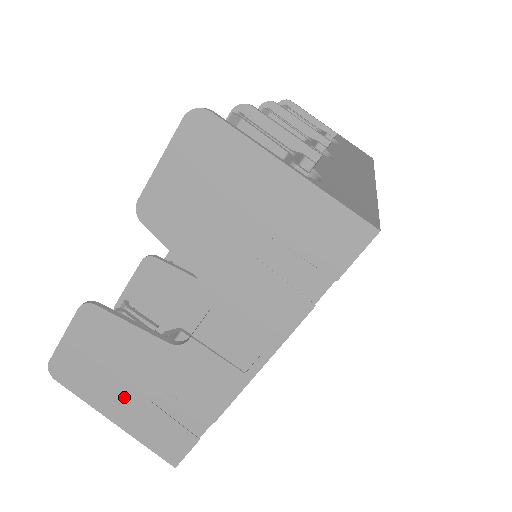
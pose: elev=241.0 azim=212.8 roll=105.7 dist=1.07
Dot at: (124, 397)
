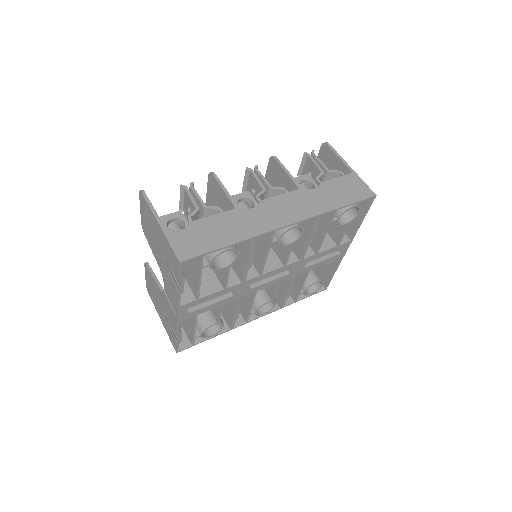
Dot at: (160, 310)
